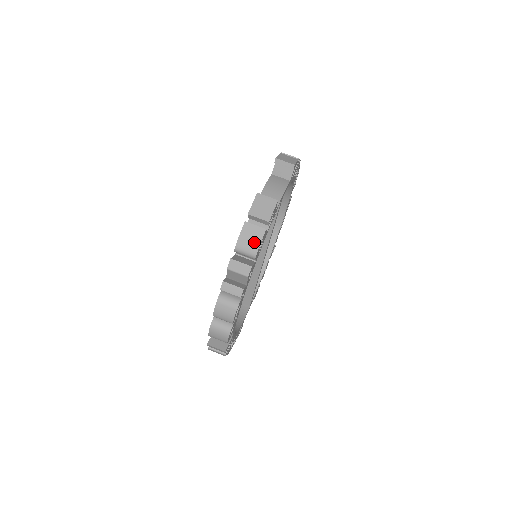
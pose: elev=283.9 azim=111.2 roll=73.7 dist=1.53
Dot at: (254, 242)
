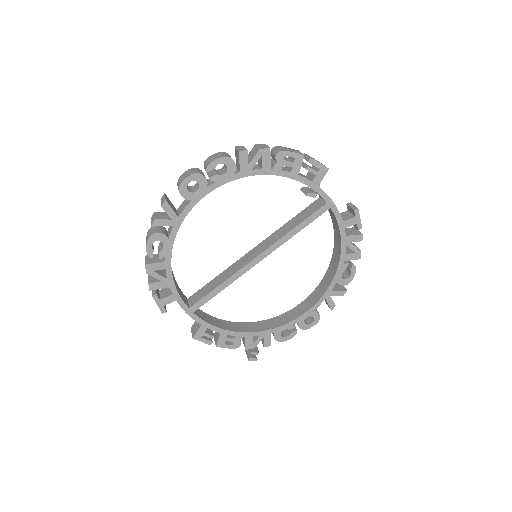
Dot at: (289, 150)
